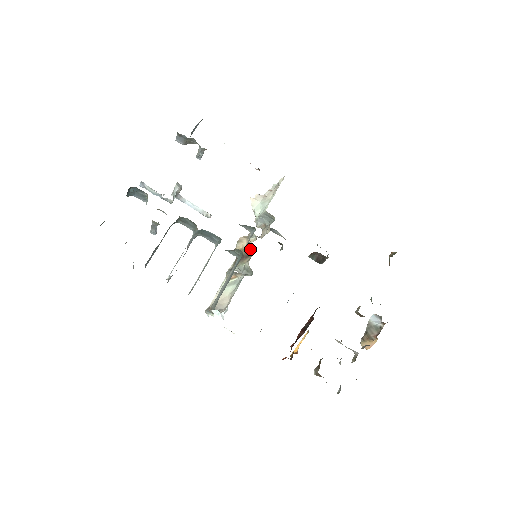
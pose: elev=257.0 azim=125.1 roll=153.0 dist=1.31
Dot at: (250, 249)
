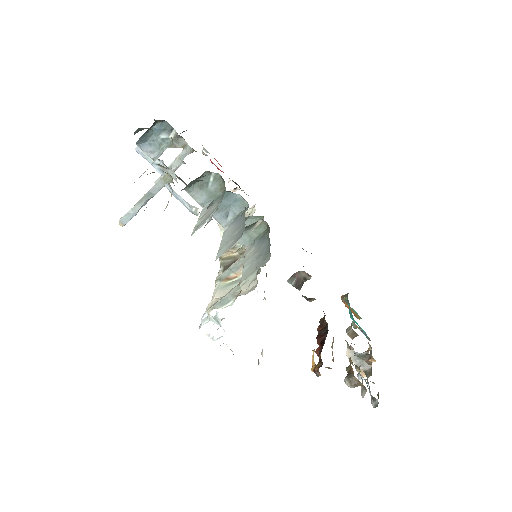
Dot at: occluded
